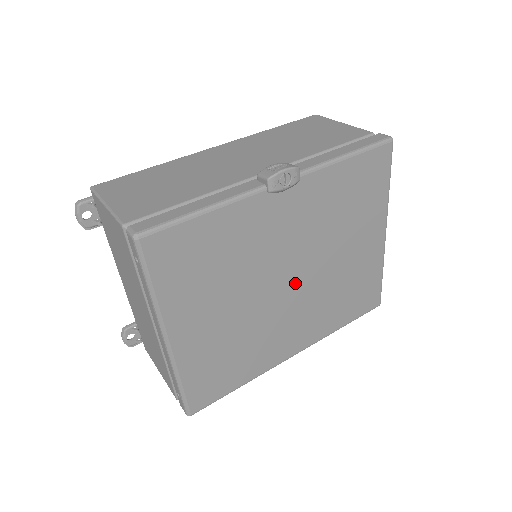
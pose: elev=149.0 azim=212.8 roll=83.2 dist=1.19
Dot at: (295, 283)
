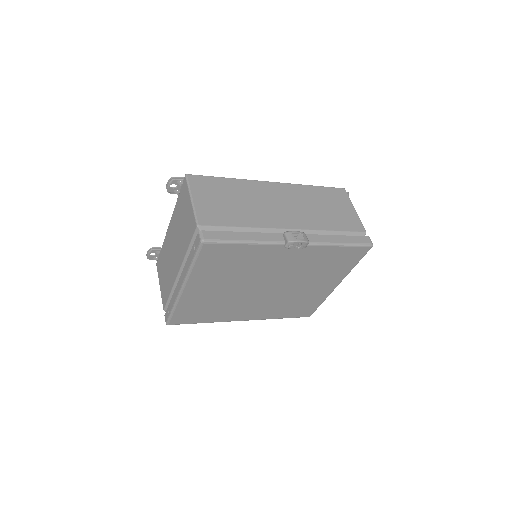
Dot at: (269, 289)
